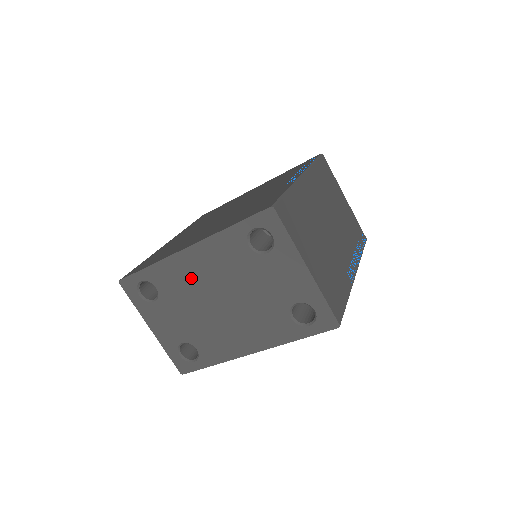
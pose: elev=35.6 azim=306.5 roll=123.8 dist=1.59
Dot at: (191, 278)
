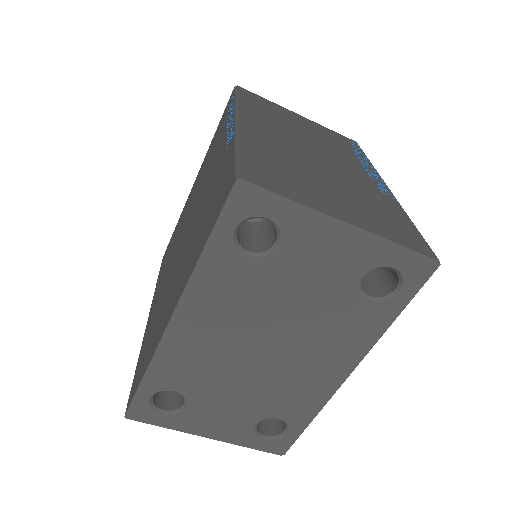
Dot at: (206, 349)
